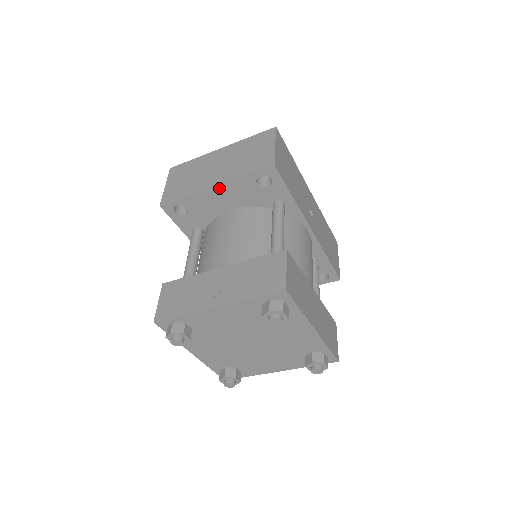
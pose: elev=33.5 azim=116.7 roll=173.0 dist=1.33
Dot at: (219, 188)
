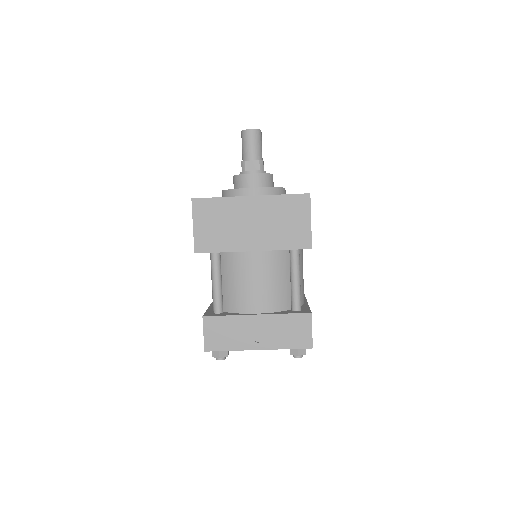
Dot at: occluded
